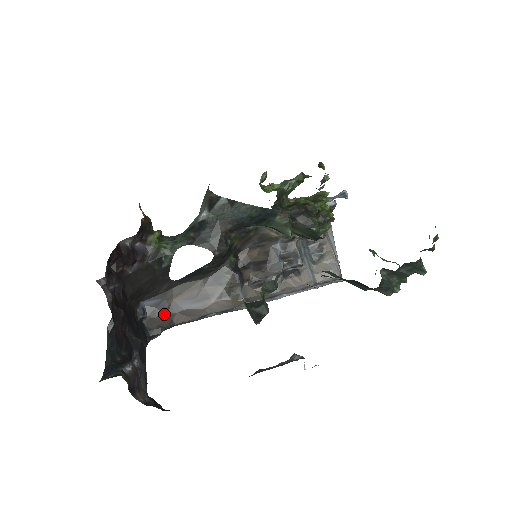
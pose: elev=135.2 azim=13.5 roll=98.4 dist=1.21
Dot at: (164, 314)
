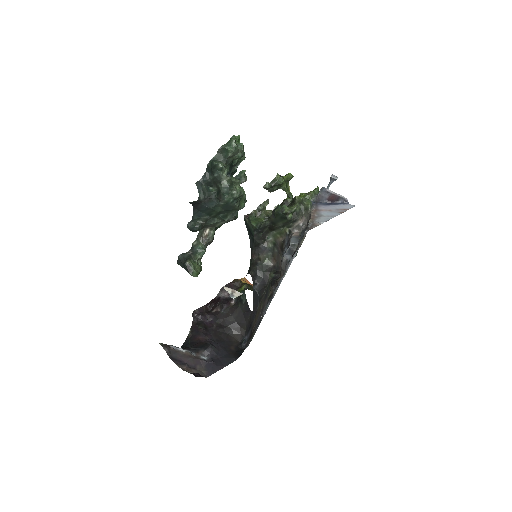
Dot at: occluded
